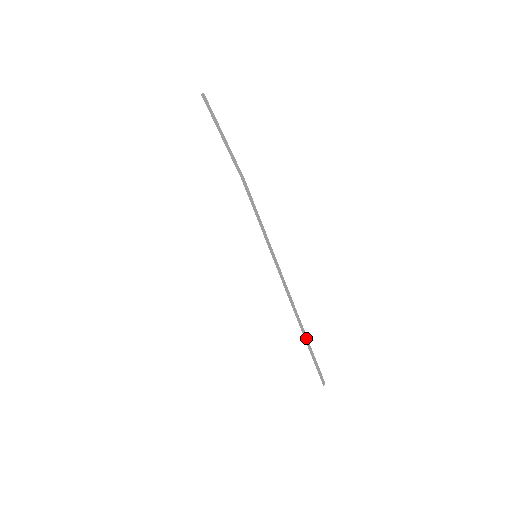
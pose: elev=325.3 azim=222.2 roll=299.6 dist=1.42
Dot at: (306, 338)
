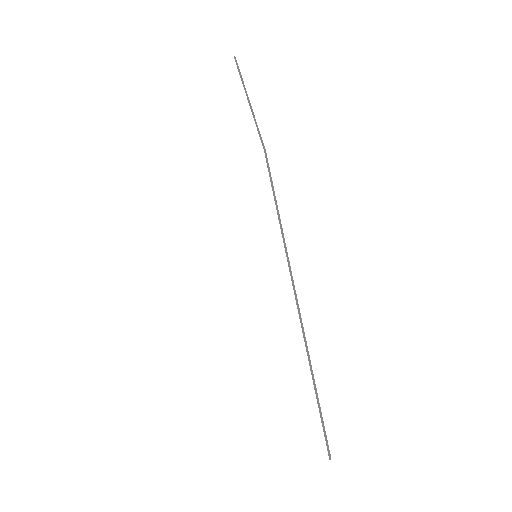
Dot at: (313, 377)
